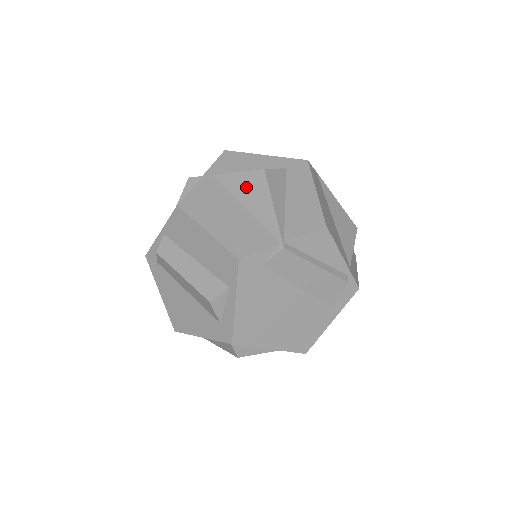
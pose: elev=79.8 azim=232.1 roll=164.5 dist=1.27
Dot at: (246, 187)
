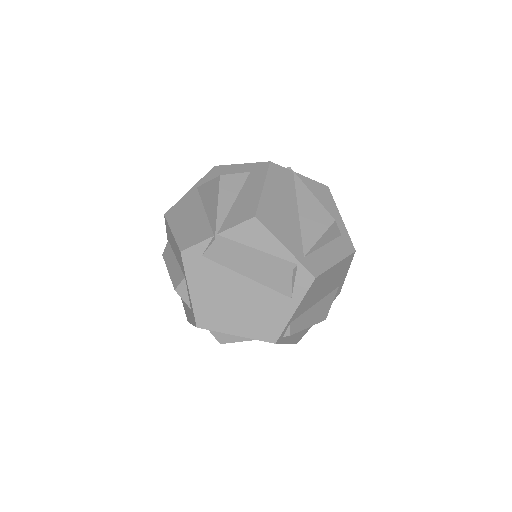
Dot at: (209, 193)
